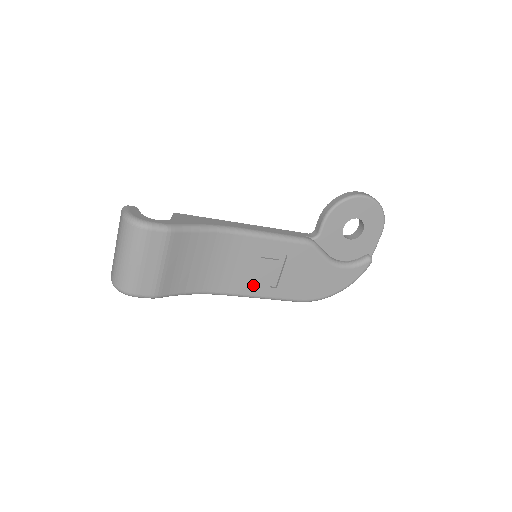
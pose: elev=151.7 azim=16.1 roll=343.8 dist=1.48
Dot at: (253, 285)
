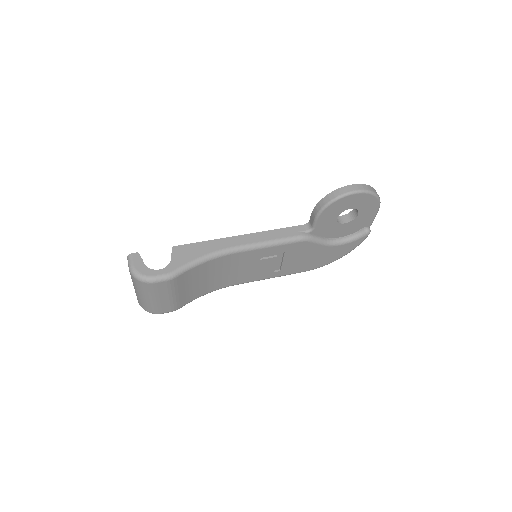
Dot at: (258, 275)
